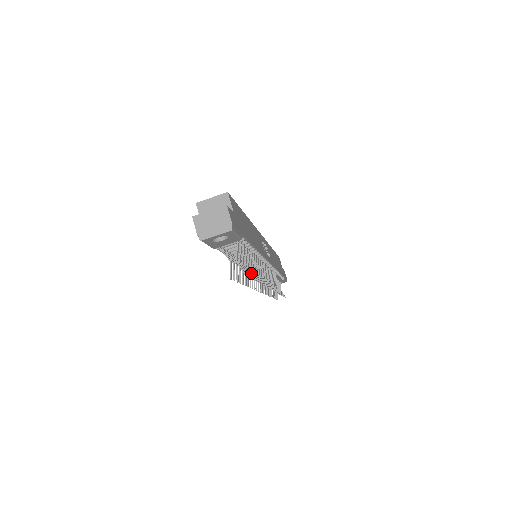
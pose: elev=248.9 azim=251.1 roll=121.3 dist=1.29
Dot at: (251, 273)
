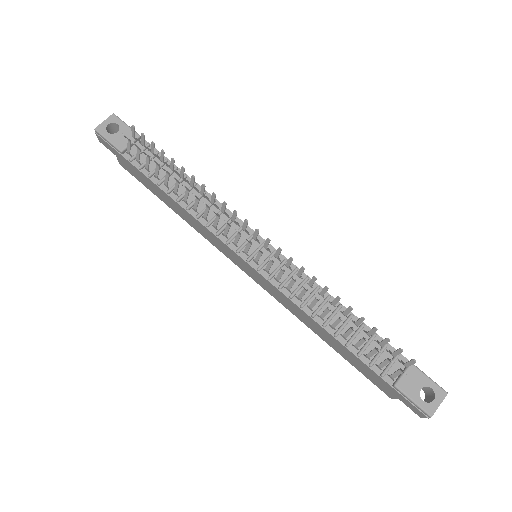
Dot at: (171, 164)
